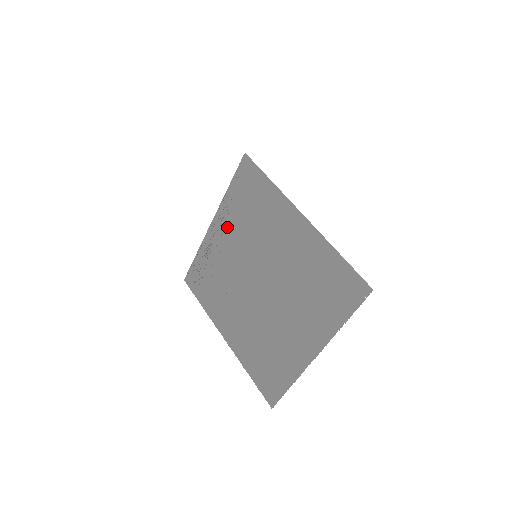
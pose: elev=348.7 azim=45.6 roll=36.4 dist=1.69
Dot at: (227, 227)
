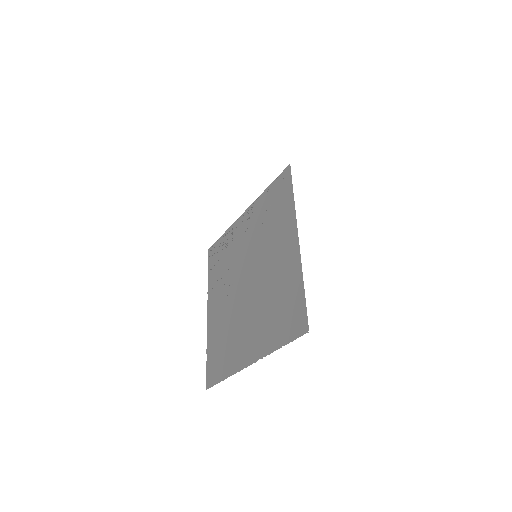
Dot at: (251, 221)
